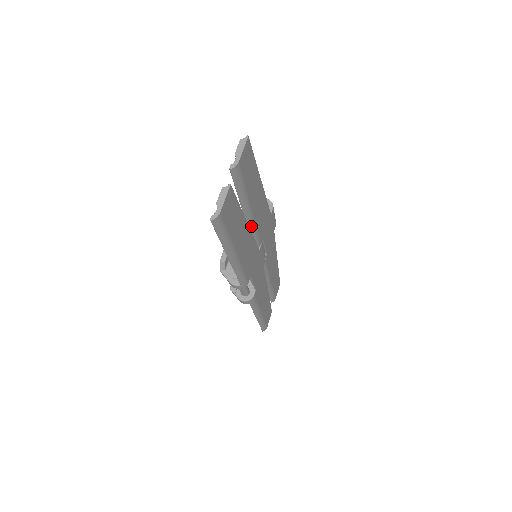
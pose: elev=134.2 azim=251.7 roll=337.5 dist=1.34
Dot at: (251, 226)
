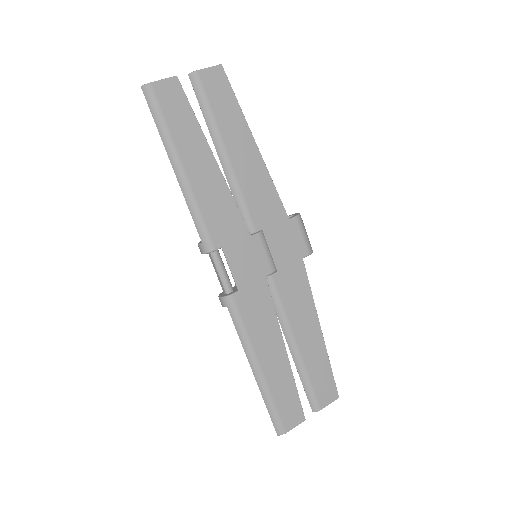
Dot at: (231, 181)
